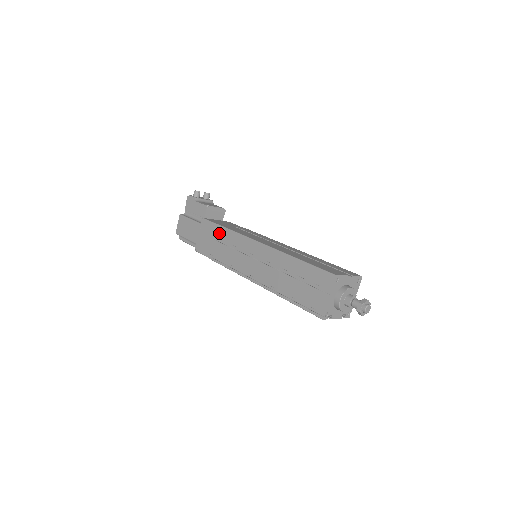
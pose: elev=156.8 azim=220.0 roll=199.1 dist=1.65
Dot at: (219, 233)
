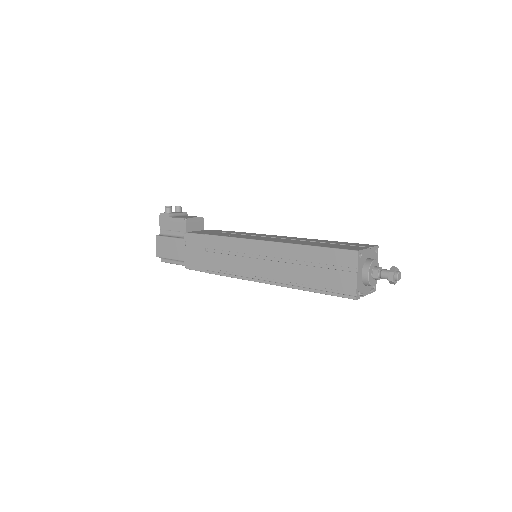
Dot at: (209, 243)
